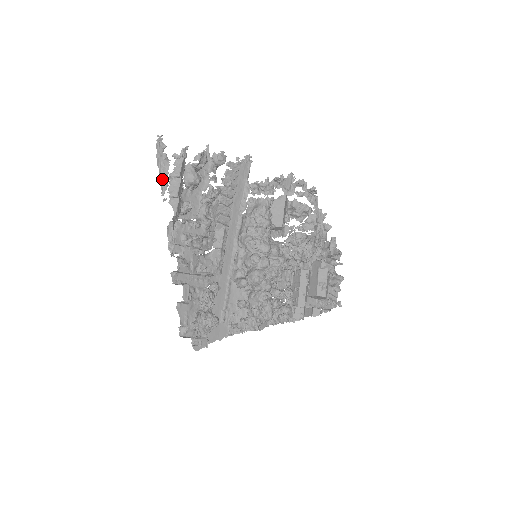
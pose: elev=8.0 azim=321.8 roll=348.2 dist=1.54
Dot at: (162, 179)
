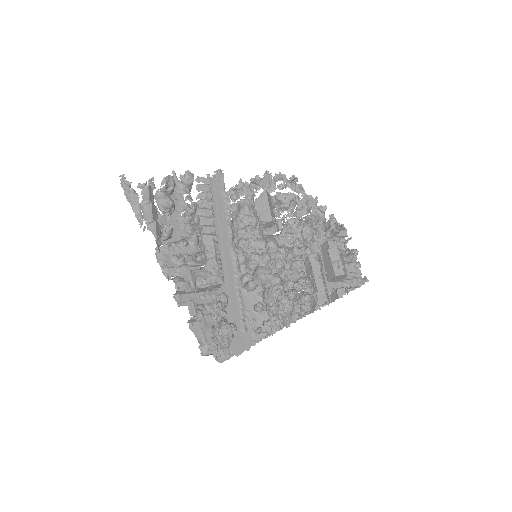
Dot at: (136, 212)
